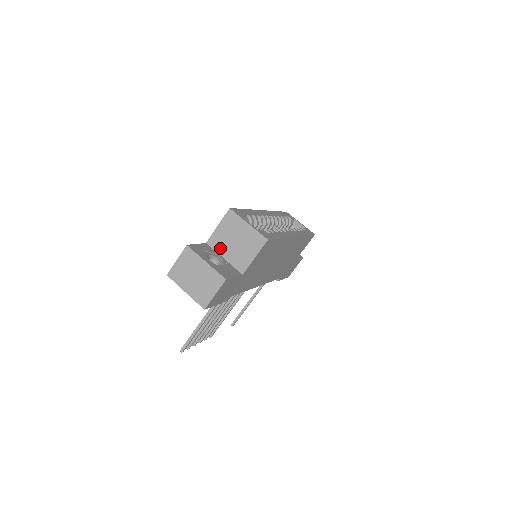
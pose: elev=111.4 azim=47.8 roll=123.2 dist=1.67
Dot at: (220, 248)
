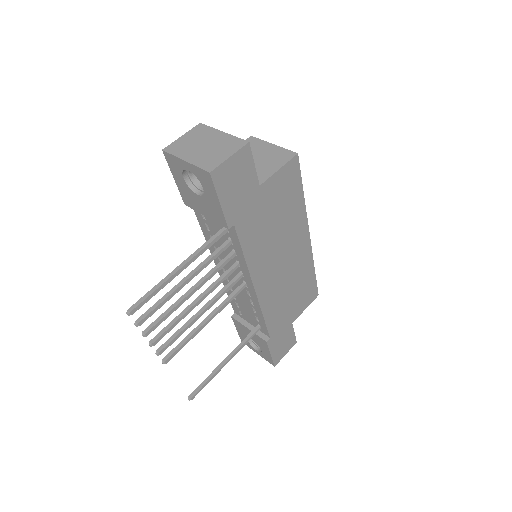
Dot at: occluded
